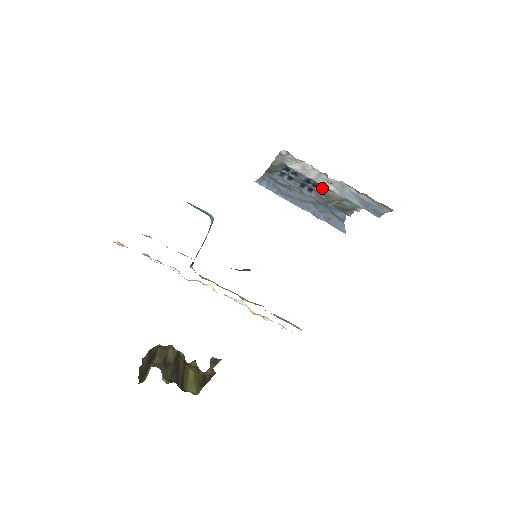
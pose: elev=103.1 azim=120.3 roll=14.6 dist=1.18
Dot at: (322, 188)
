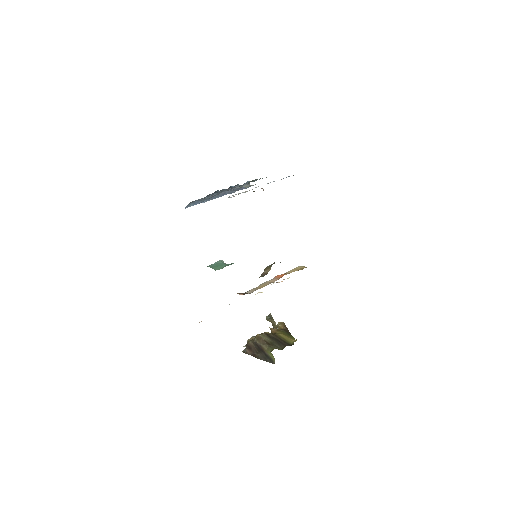
Dot at: (242, 186)
